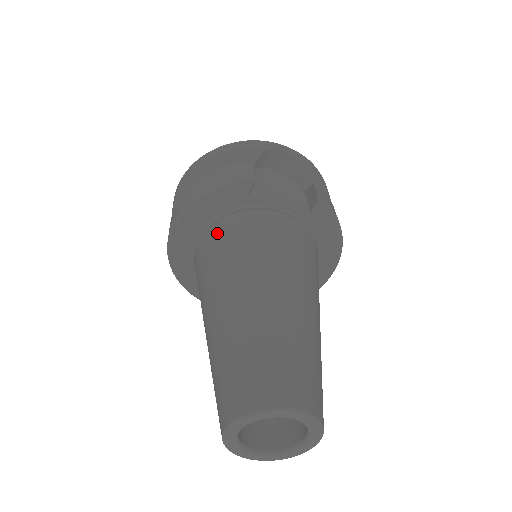
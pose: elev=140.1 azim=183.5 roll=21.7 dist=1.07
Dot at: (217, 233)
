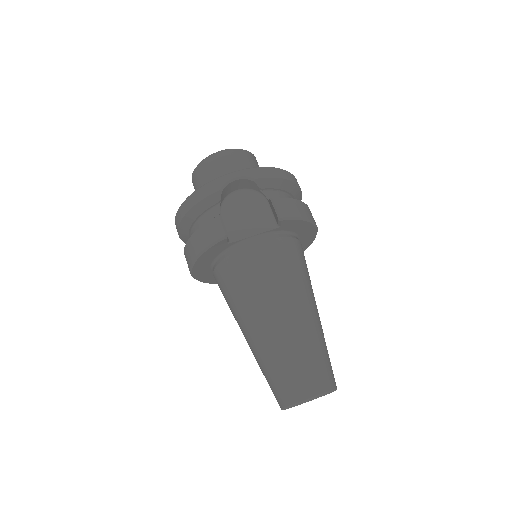
Dot at: (222, 276)
